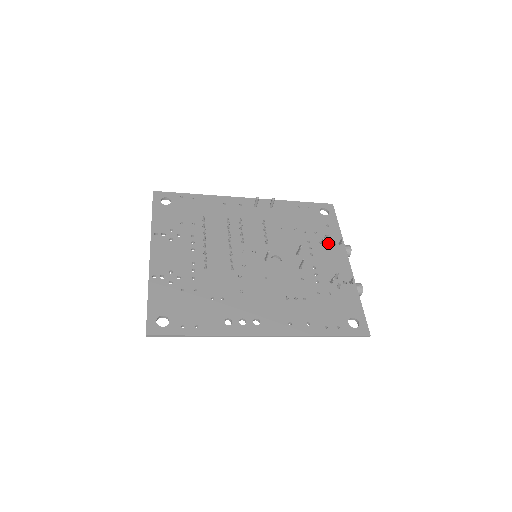
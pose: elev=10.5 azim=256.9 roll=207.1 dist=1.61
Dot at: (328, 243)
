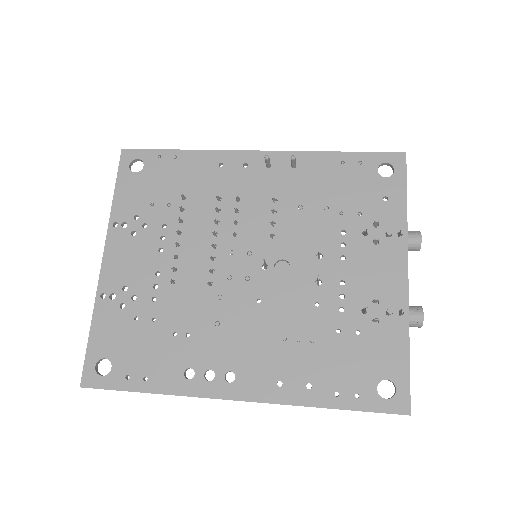
Dot at: (374, 239)
